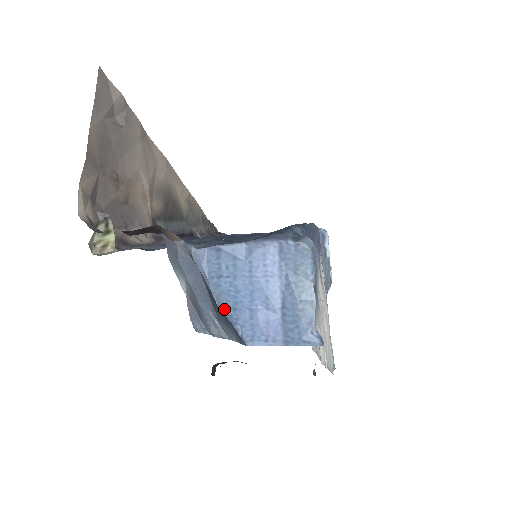
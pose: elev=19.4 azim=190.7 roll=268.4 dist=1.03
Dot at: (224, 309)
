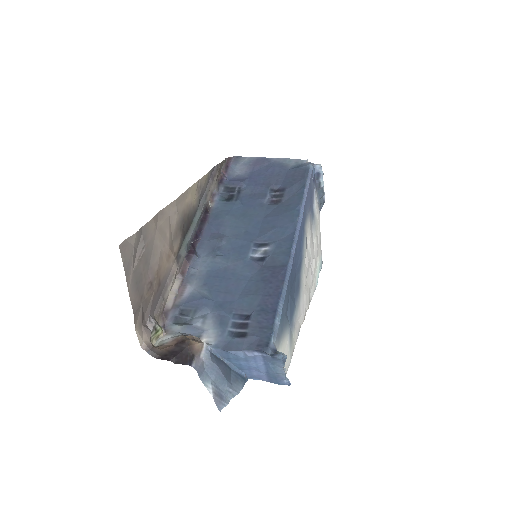
Dot at: (234, 368)
